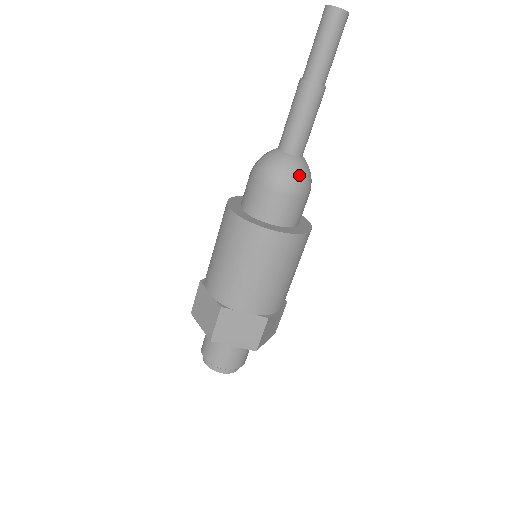
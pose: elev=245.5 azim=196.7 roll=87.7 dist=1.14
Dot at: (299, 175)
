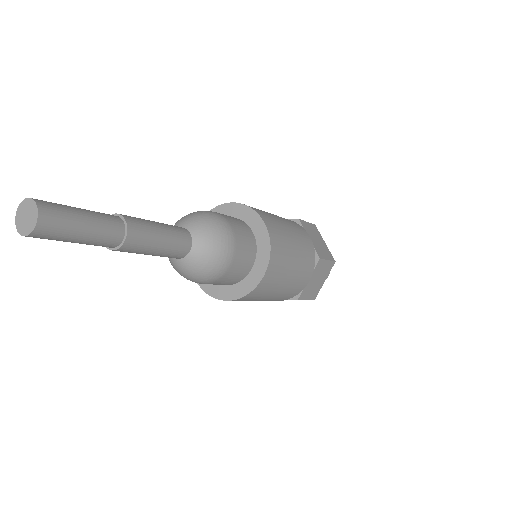
Dot at: (201, 273)
